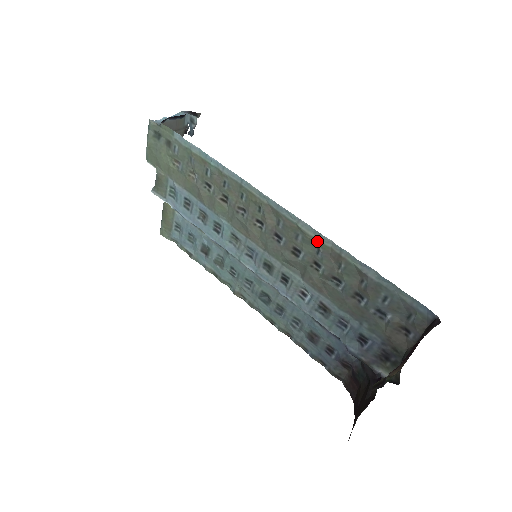
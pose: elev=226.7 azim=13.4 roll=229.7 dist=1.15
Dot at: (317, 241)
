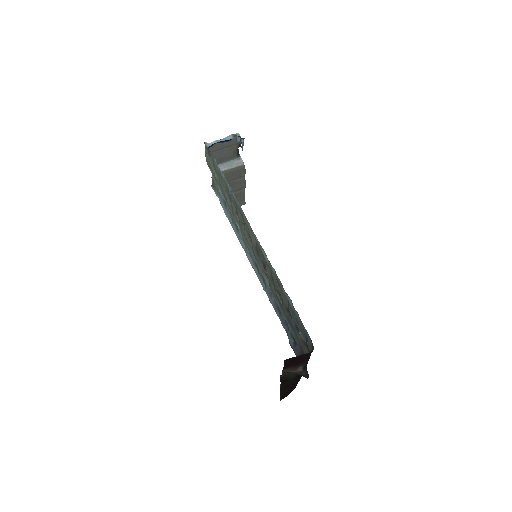
Dot at: (270, 266)
